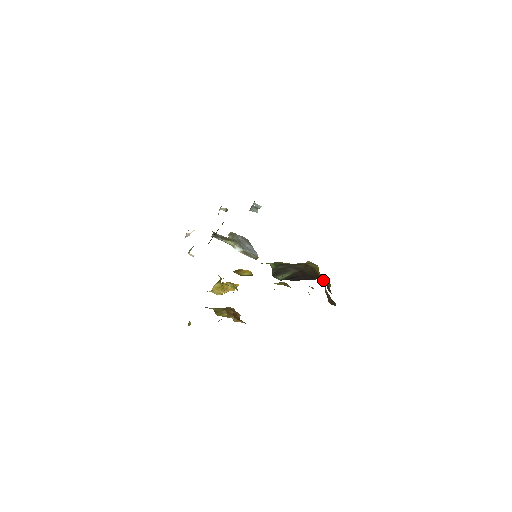
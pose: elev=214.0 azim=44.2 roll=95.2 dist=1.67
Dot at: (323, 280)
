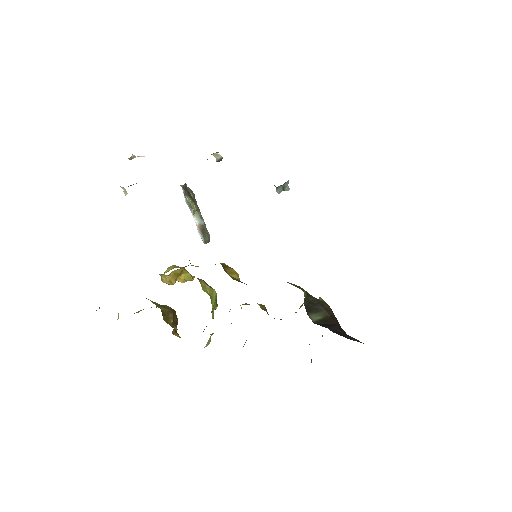
Dot at: occluded
